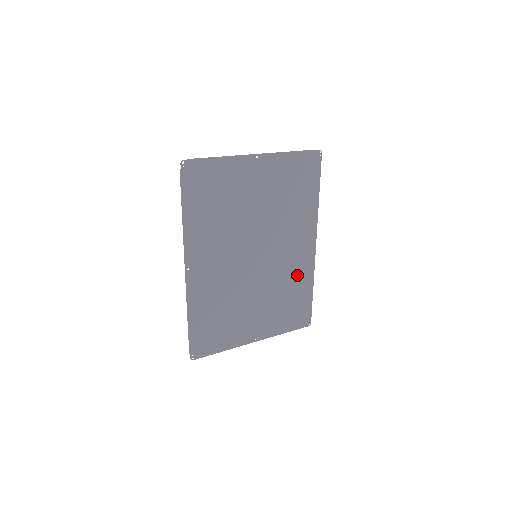
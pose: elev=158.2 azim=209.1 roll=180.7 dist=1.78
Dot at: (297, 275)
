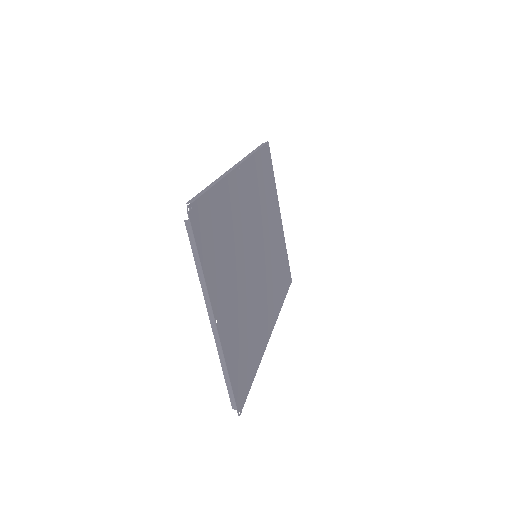
Dot at: (258, 332)
